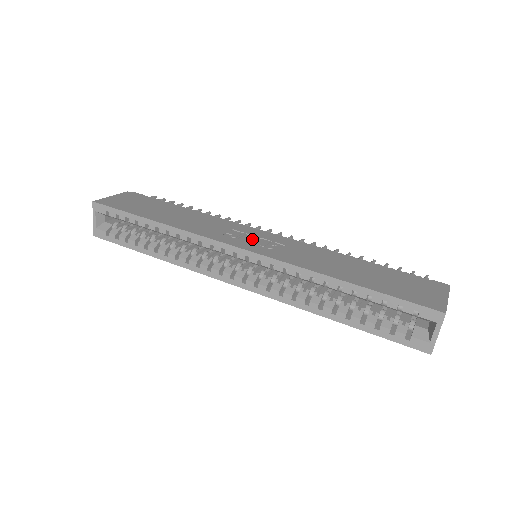
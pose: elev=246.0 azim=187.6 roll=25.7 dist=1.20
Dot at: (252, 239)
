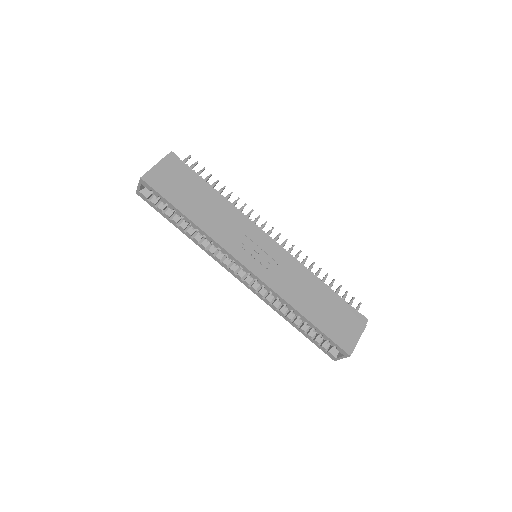
Dot at: (257, 252)
